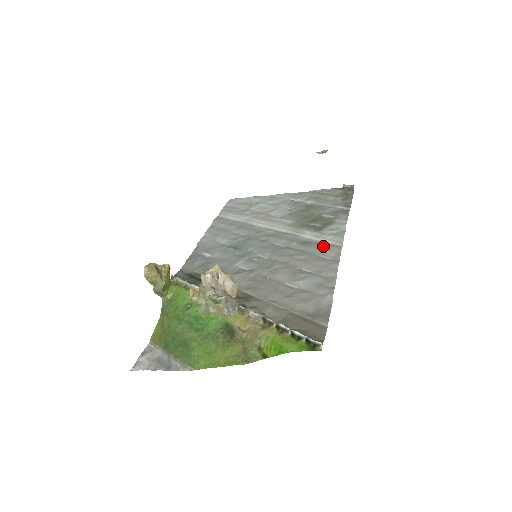
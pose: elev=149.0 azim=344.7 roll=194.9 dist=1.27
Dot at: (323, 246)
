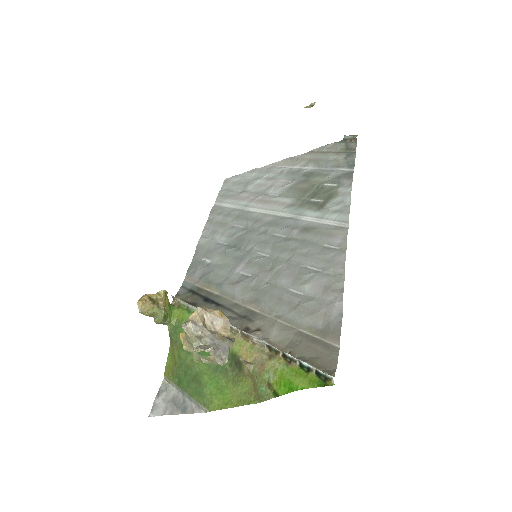
Dot at: (327, 231)
